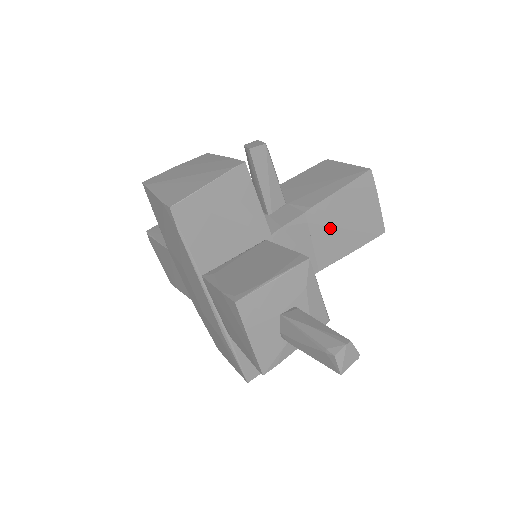
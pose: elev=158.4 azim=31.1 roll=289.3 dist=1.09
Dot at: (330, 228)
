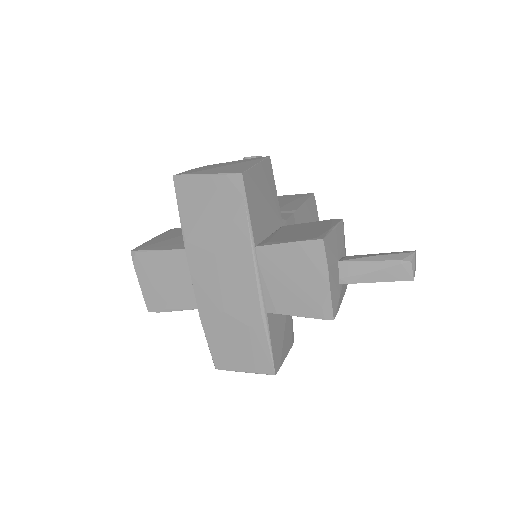
Dot at: occluded
